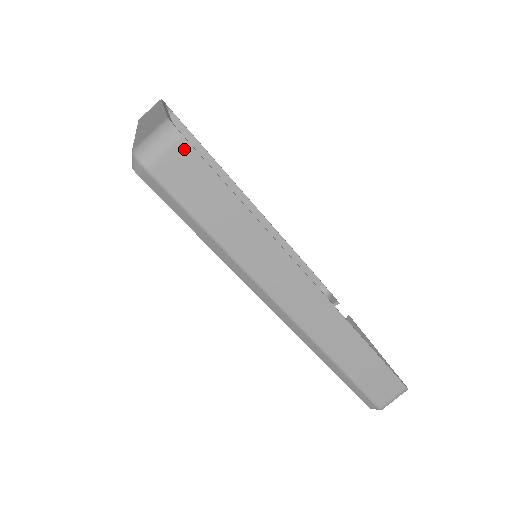
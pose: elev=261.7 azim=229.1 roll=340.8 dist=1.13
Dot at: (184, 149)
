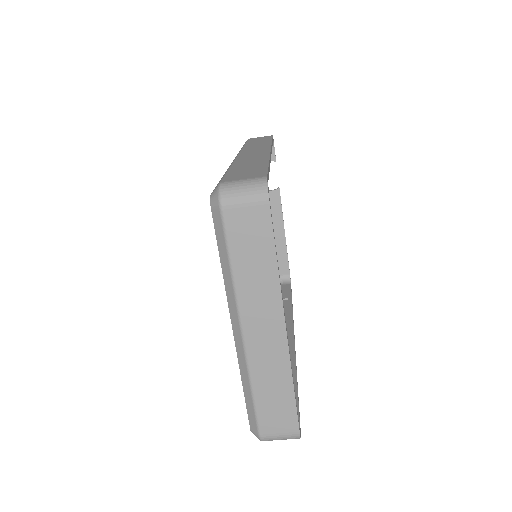
Dot at: occluded
